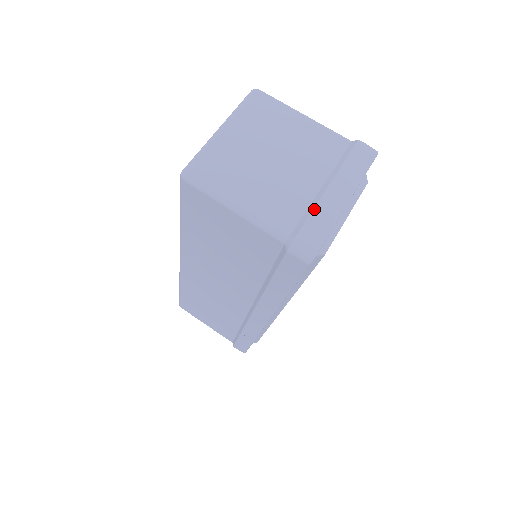
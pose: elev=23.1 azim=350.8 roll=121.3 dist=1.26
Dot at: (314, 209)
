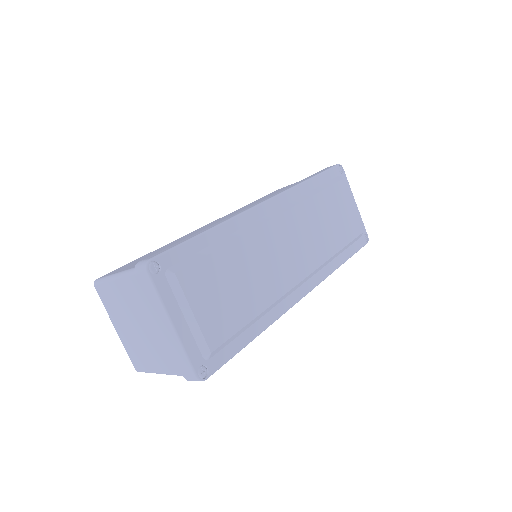
Dot at: (171, 350)
